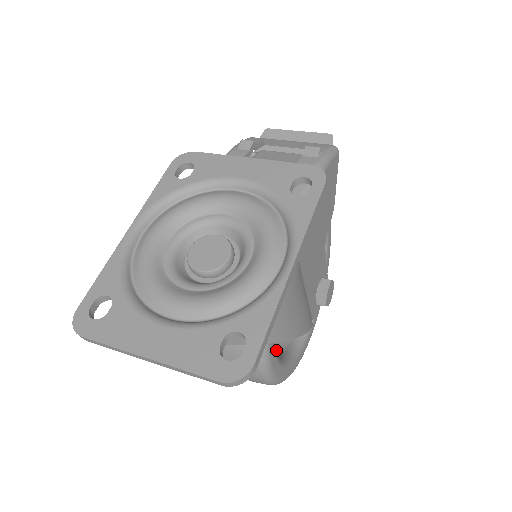
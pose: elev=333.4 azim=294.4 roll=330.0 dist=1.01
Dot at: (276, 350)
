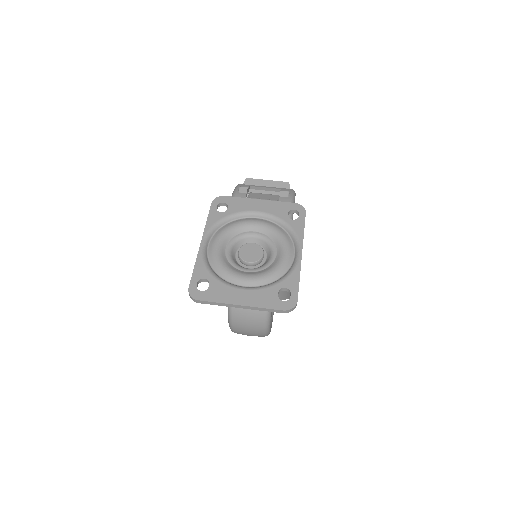
Dot at: occluded
